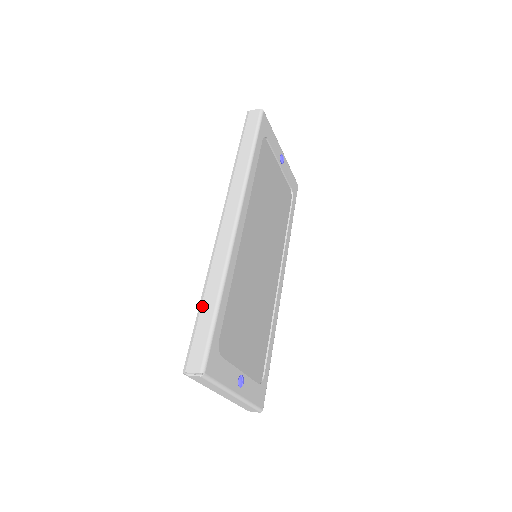
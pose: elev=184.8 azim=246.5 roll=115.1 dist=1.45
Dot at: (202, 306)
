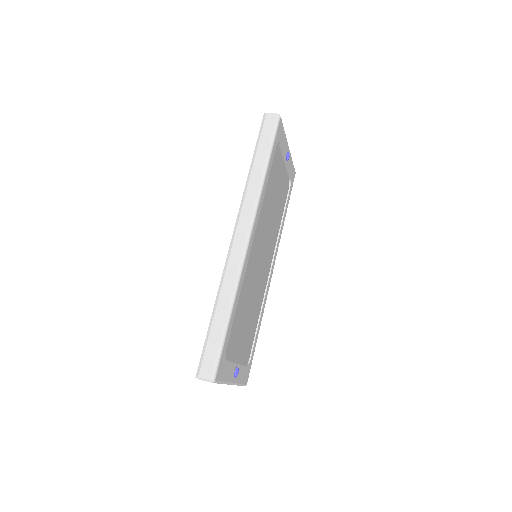
Dot at: (214, 319)
